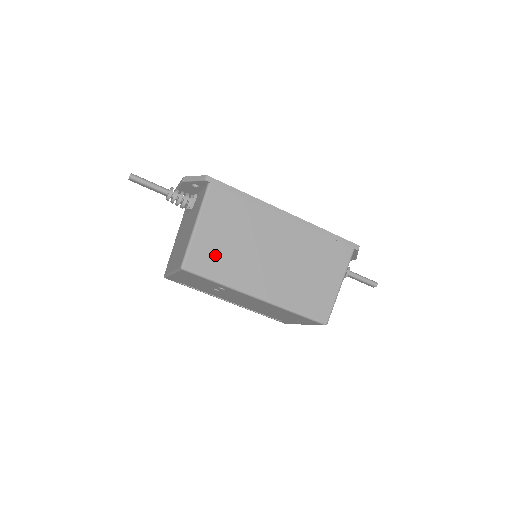
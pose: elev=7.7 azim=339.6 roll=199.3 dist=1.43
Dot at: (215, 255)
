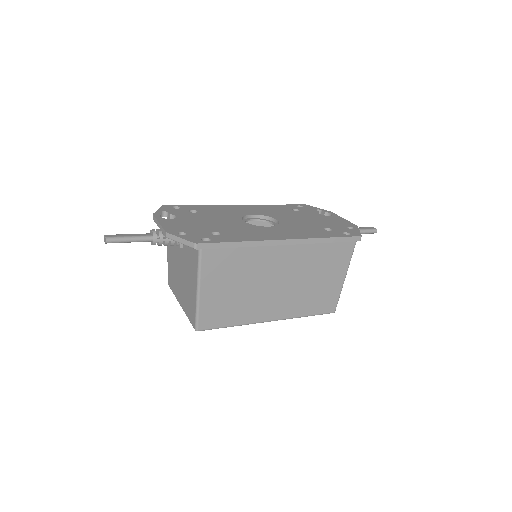
Dot at: (224, 308)
